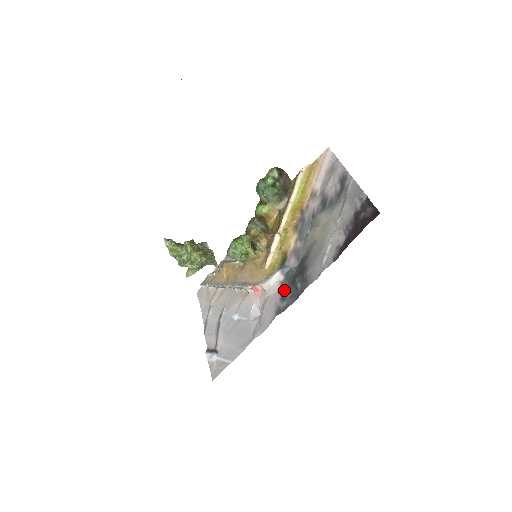
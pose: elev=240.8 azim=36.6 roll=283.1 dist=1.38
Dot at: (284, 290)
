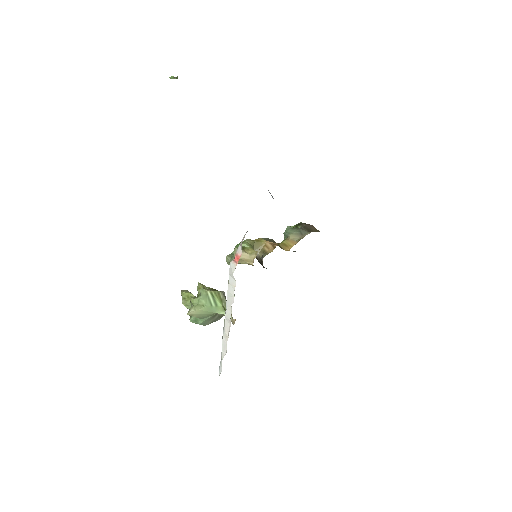
Dot at: occluded
